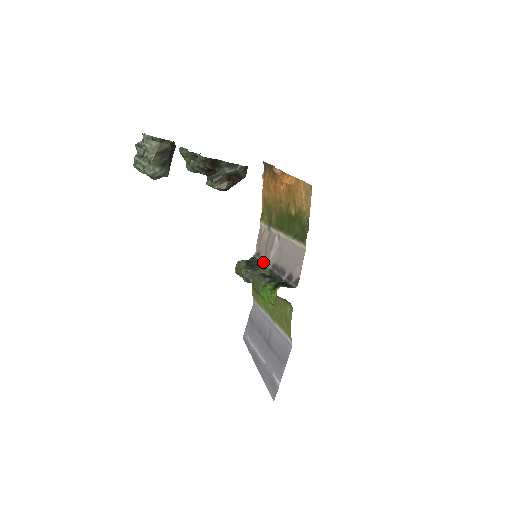
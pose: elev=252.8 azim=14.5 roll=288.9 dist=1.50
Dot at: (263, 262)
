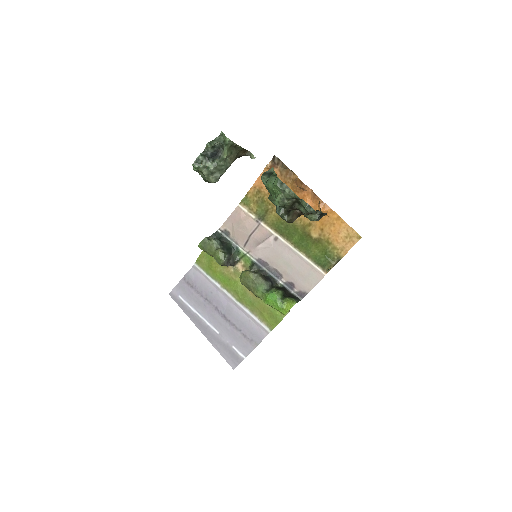
Dot at: (240, 248)
